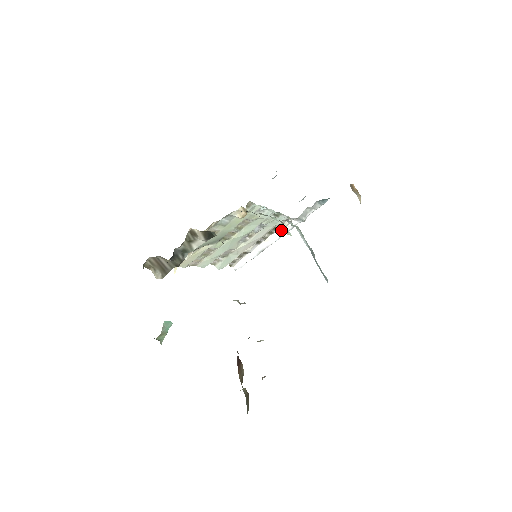
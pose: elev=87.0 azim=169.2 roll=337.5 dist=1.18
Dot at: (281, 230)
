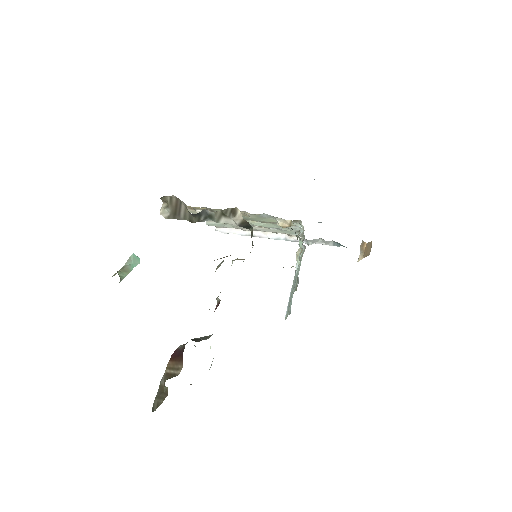
Dot at: (284, 235)
